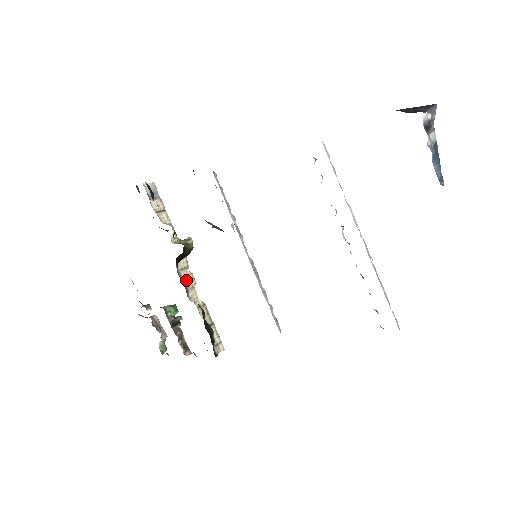
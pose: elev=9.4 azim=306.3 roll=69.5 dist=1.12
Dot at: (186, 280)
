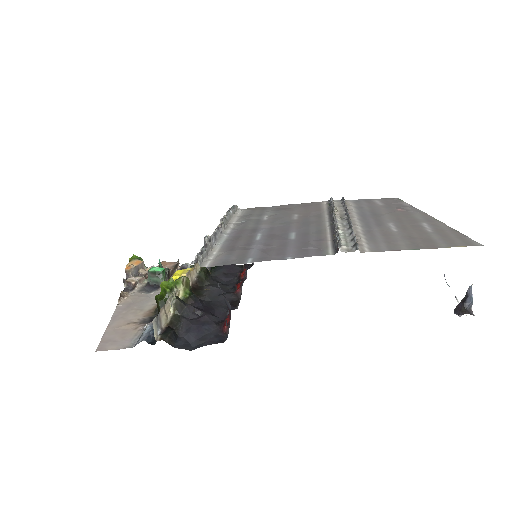
Dot at: occluded
